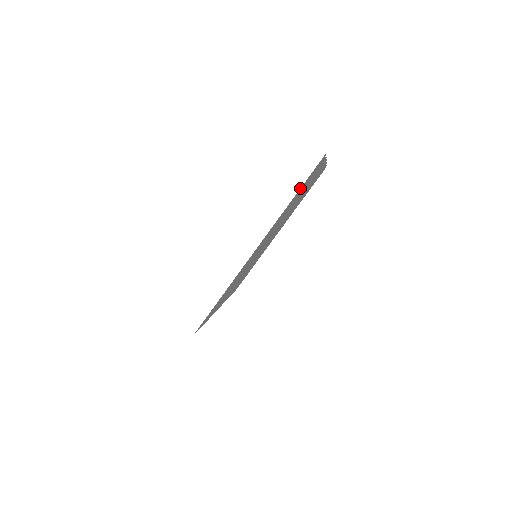
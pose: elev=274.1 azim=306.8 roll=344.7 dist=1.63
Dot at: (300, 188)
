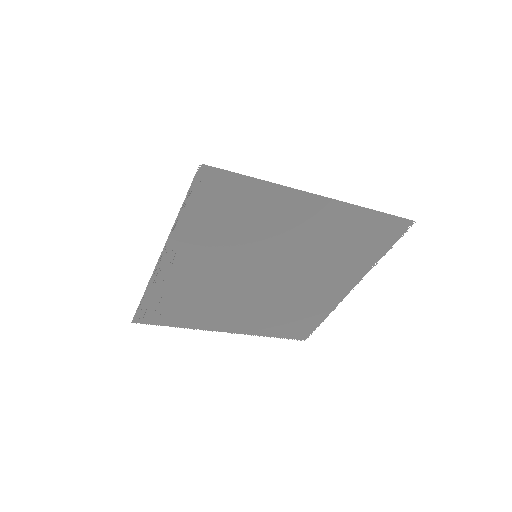
Dot at: (384, 213)
